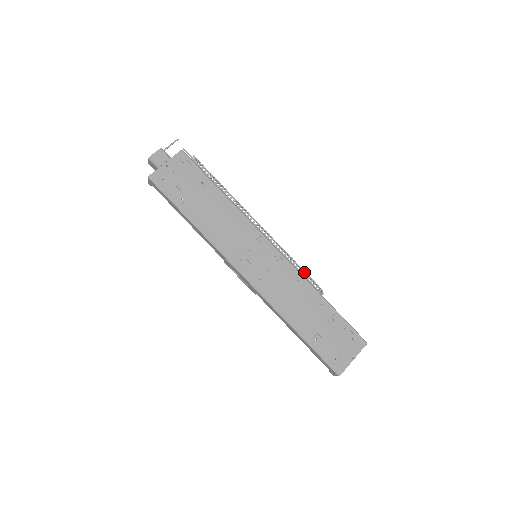
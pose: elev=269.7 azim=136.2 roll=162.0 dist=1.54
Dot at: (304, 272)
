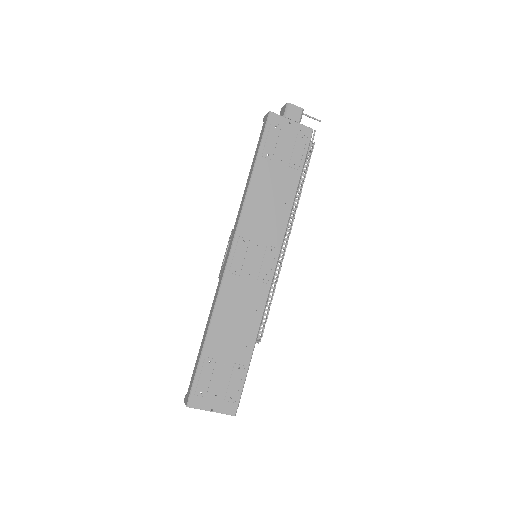
Dot at: (268, 311)
